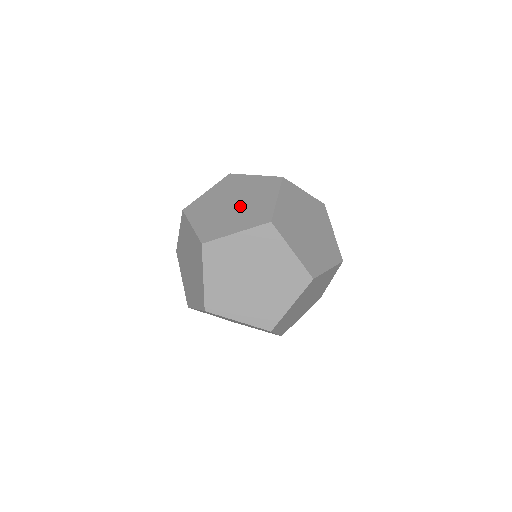
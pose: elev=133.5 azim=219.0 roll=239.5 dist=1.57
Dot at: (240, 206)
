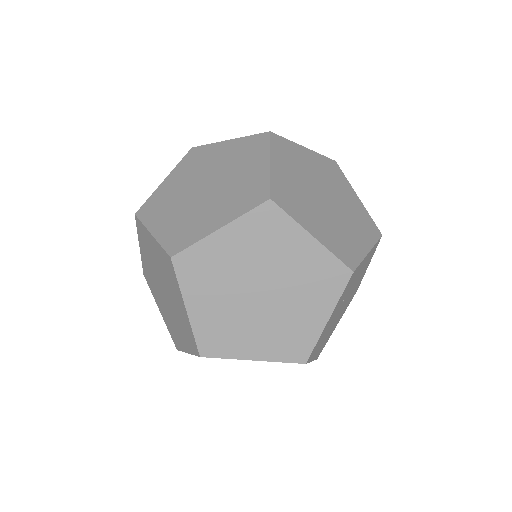
Dot at: (331, 210)
